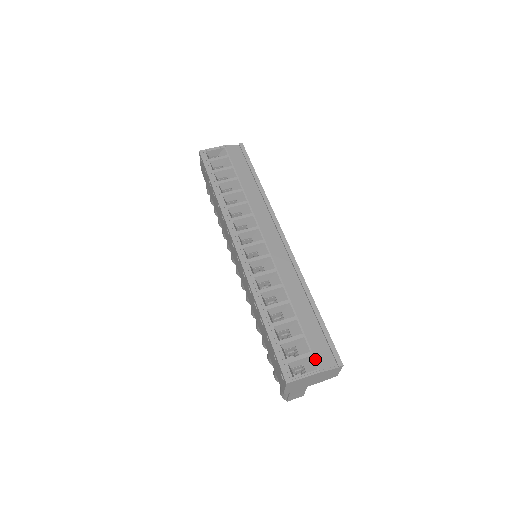
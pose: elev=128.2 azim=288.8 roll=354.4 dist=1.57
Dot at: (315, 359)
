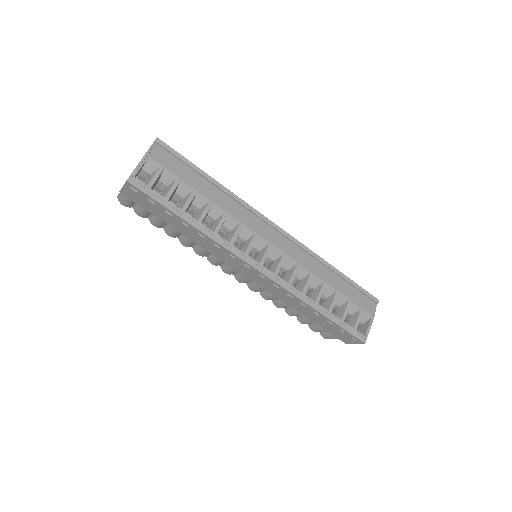
Dot at: (366, 312)
